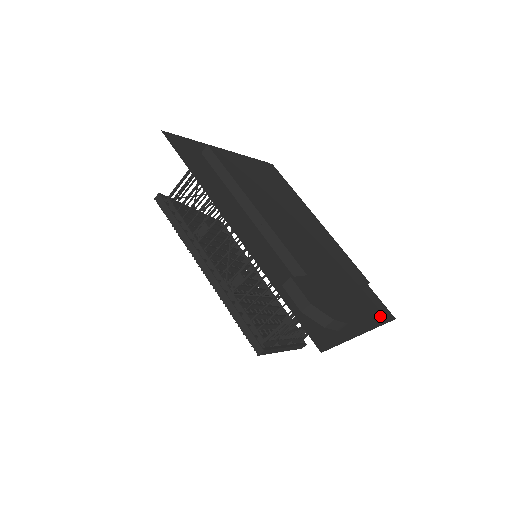
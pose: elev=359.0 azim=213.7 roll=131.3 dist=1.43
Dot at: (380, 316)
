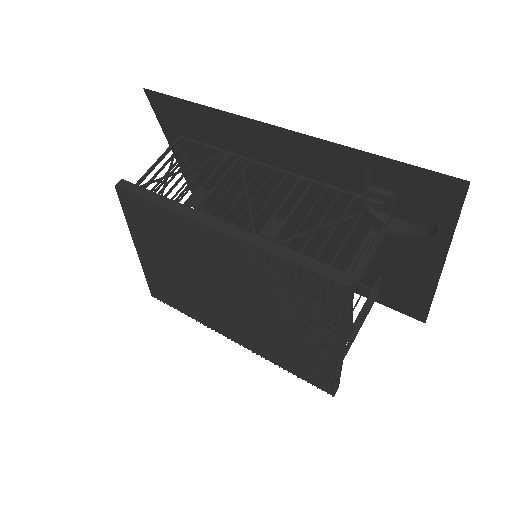
Dot at: (420, 302)
